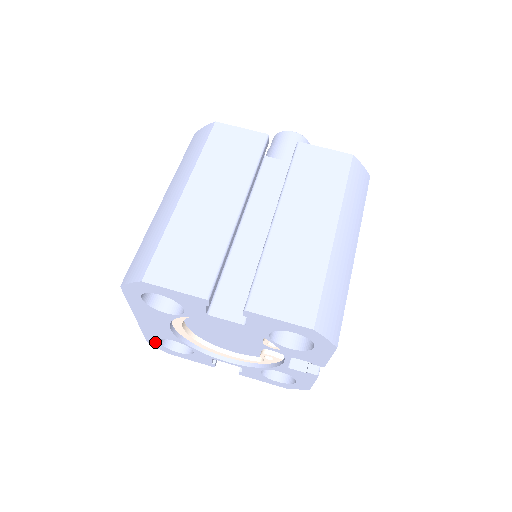
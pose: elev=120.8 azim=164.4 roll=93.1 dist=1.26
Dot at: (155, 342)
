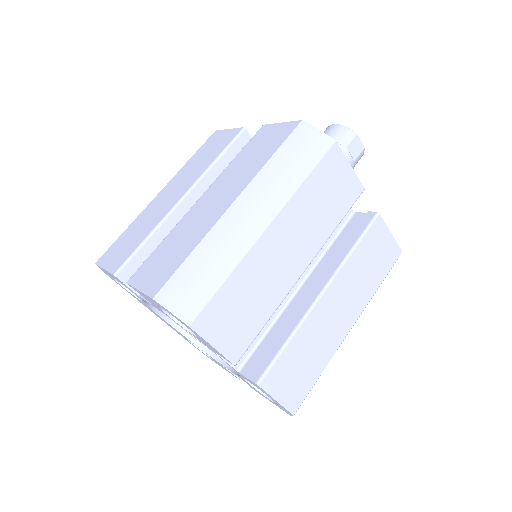
Dot at: (193, 345)
